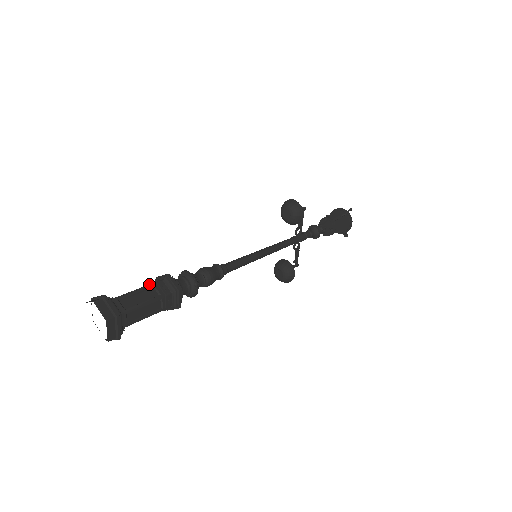
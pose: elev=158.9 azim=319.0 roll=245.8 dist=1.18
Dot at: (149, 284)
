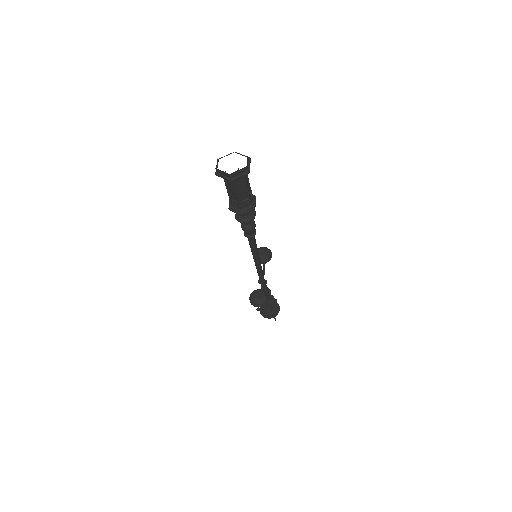
Dot at: occluded
